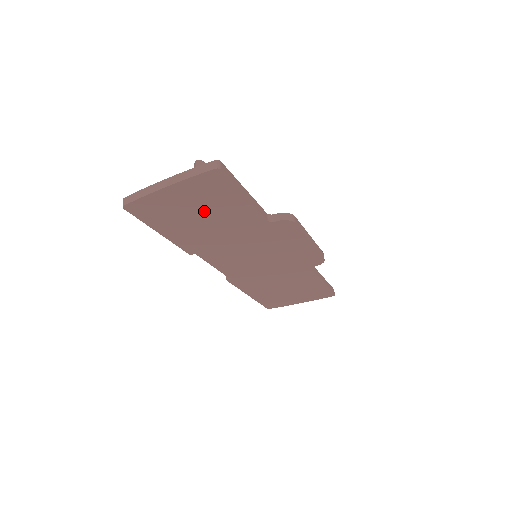
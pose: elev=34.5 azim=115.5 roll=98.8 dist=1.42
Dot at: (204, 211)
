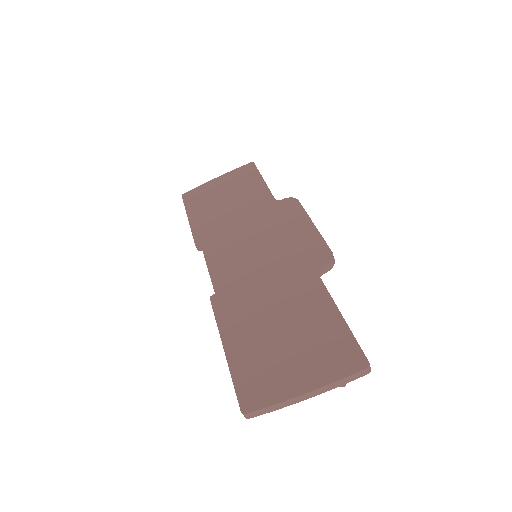
Dot at: (231, 194)
